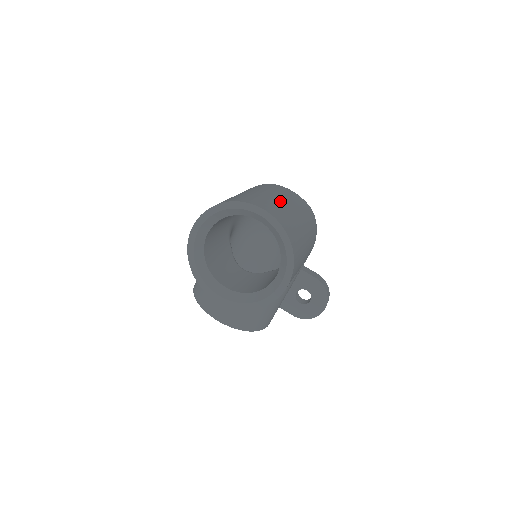
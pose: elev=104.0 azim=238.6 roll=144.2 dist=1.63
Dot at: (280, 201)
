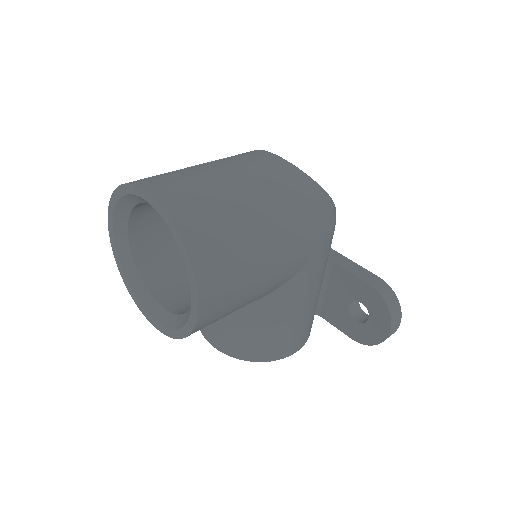
Dot at: (214, 174)
